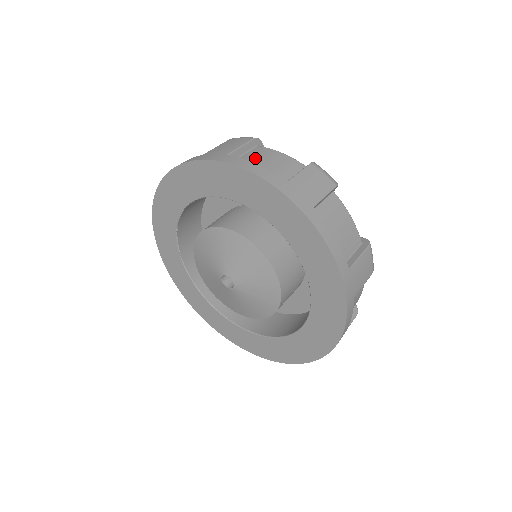
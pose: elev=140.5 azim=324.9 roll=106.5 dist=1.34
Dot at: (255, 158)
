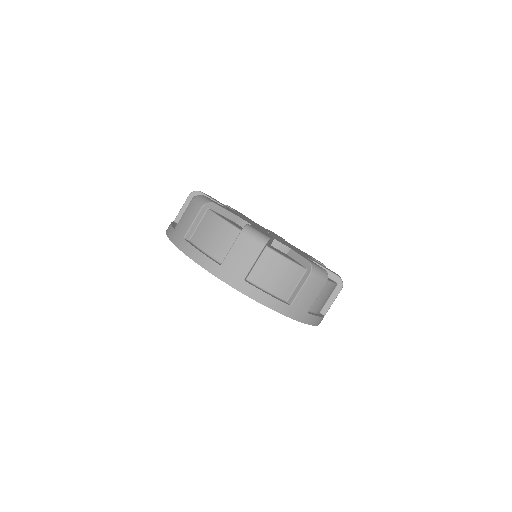
Dot at: (318, 299)
